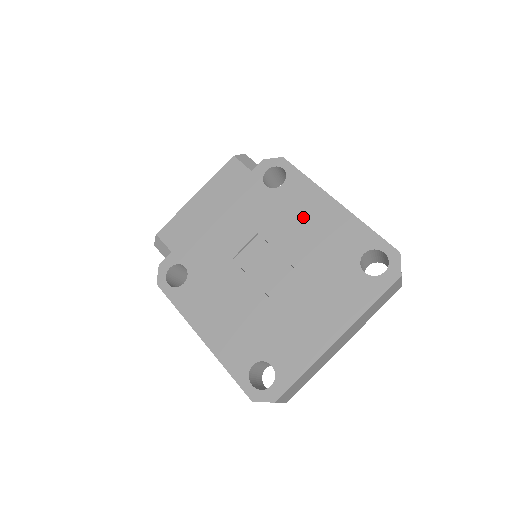
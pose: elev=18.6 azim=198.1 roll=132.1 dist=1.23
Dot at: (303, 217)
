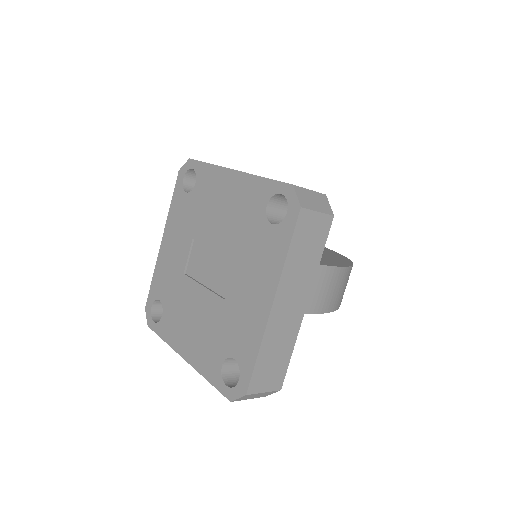
Dot at: (216, 202)
